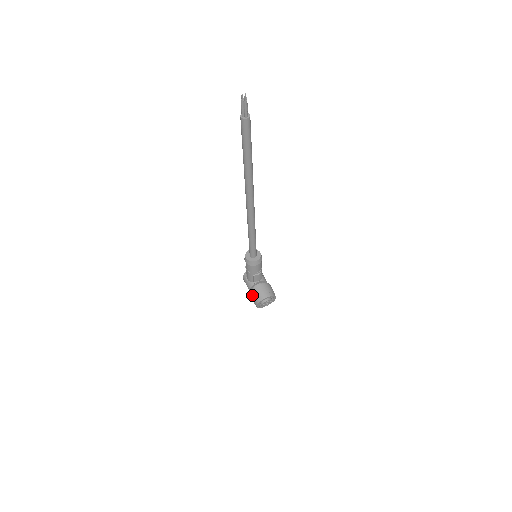
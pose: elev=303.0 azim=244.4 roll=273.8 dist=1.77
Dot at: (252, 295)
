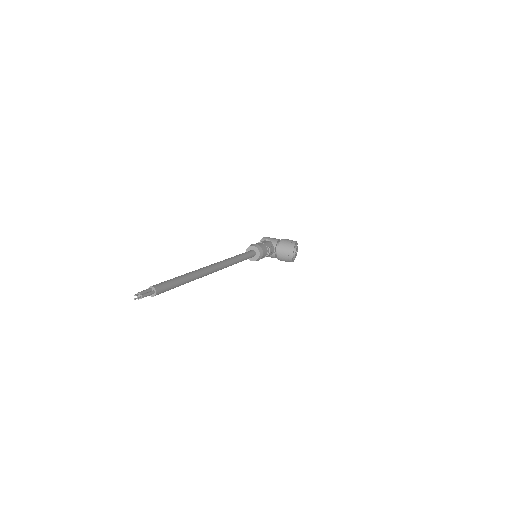
Dot at: occluded
